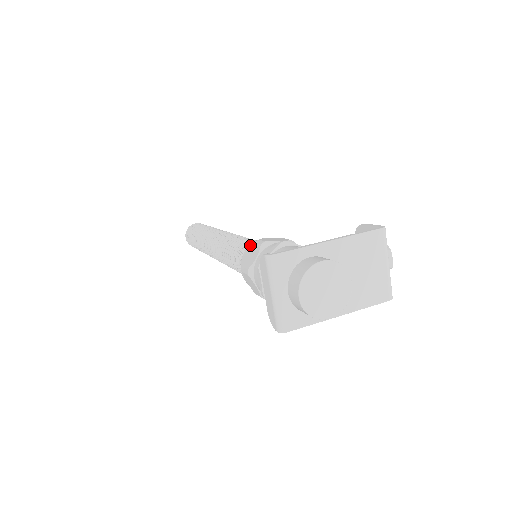
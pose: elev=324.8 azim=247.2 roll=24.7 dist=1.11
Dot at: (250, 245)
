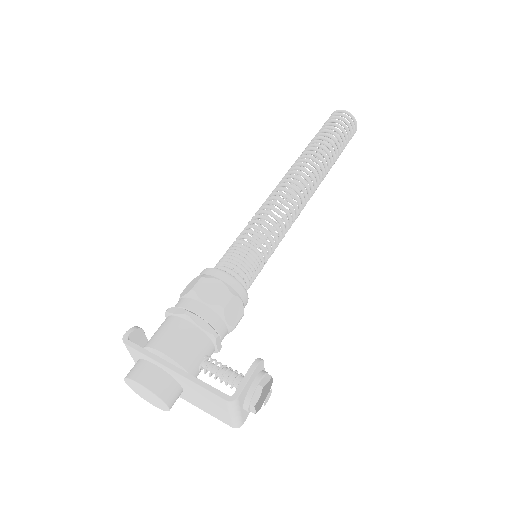
Dot at: (208, 270)
